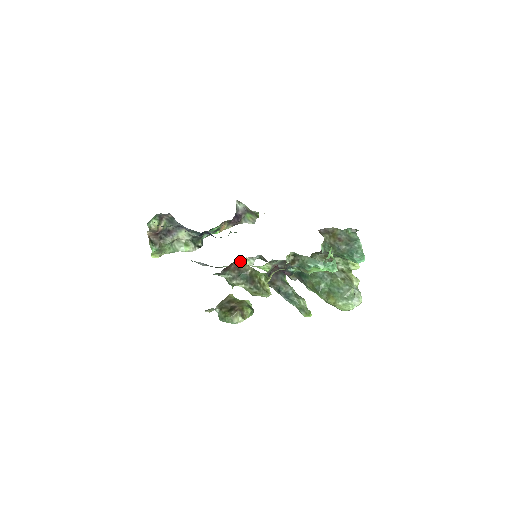
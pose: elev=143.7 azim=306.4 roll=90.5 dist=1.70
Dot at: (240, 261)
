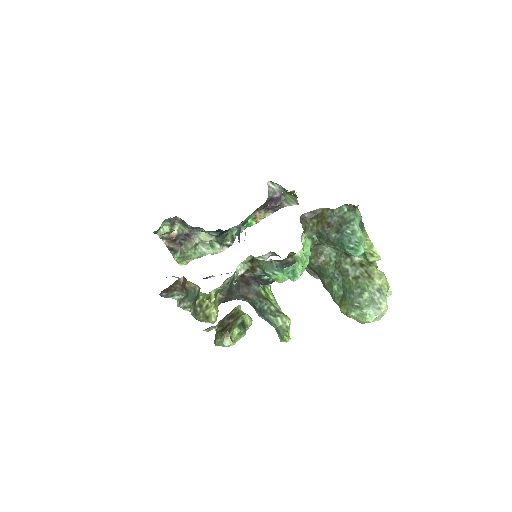
Dot at: (185, 278)
